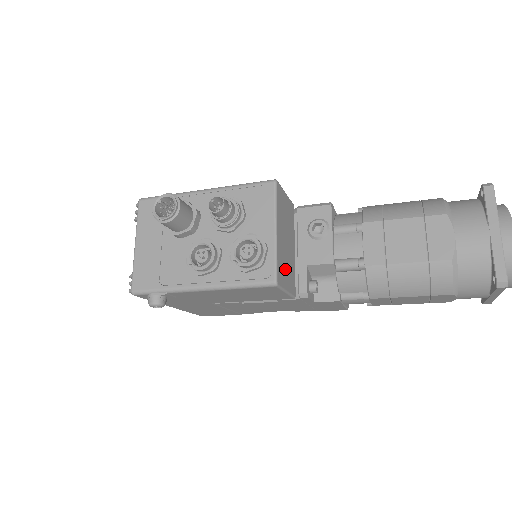
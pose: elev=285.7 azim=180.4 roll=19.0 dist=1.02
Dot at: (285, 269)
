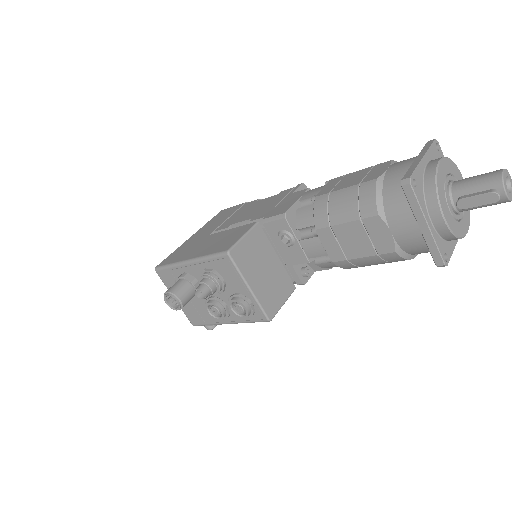
Dot at: (274, 294)
